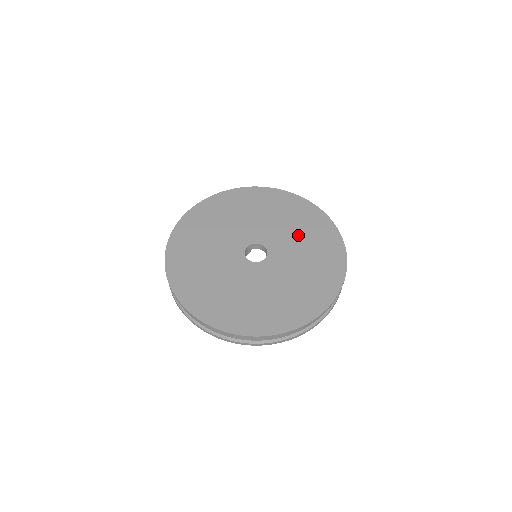
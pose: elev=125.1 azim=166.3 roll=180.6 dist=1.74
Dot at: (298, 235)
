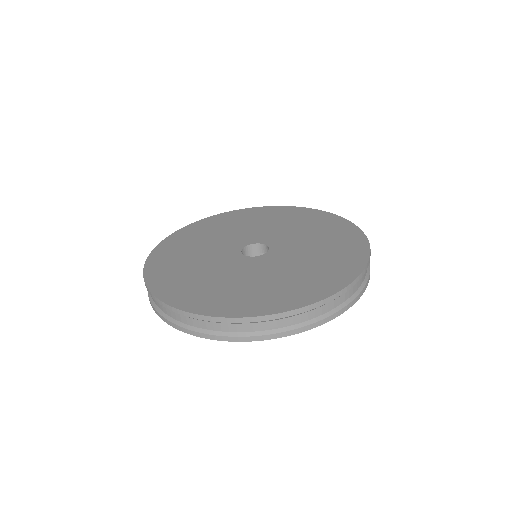
Dot at: (313, 255)
